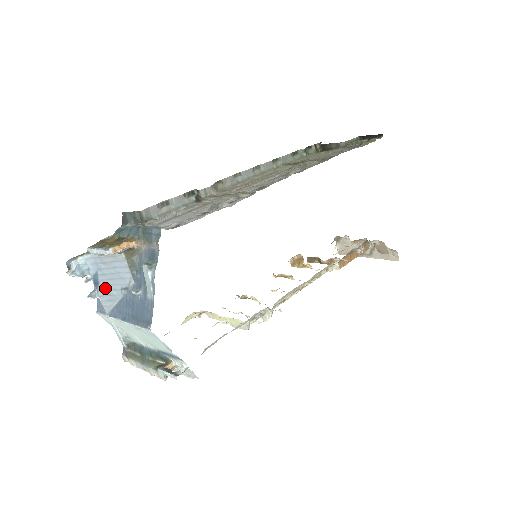
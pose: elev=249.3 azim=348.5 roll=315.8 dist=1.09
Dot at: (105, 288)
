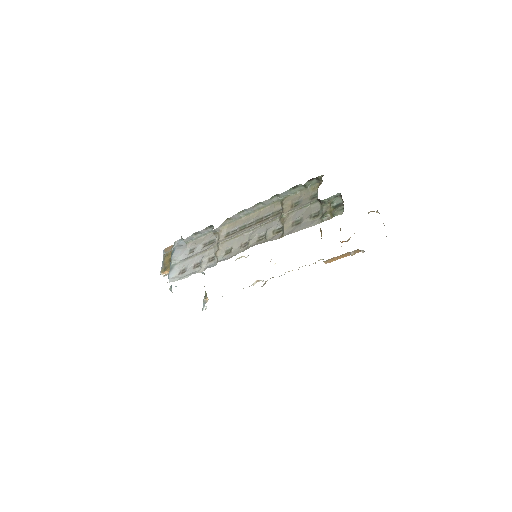
Dot at: occluded
